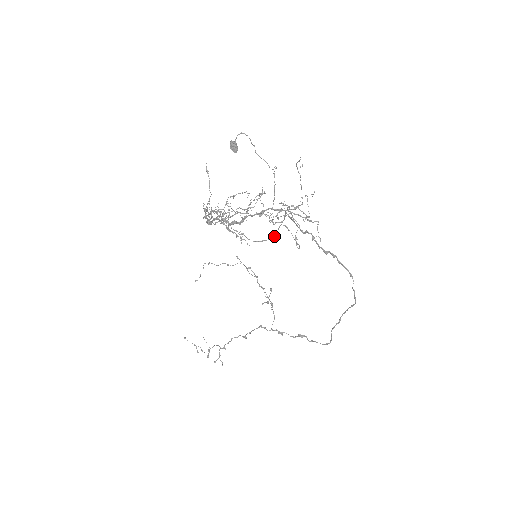
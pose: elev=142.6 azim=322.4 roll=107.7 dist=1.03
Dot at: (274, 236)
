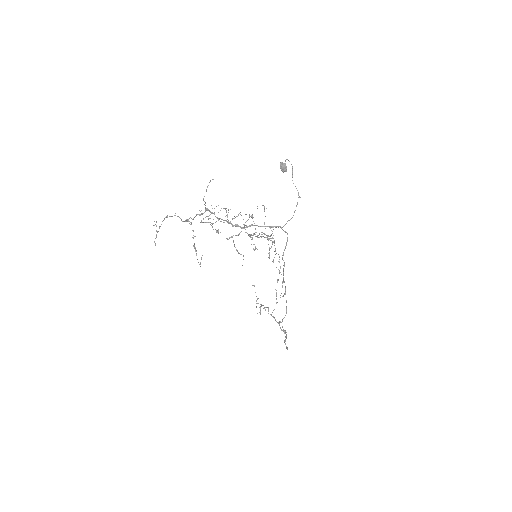
Dot at: (196, 250)
